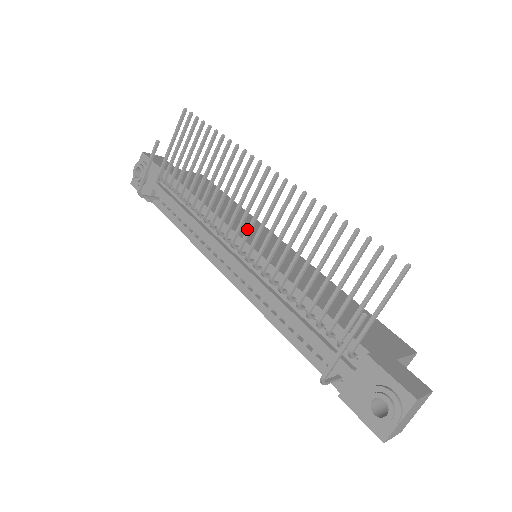
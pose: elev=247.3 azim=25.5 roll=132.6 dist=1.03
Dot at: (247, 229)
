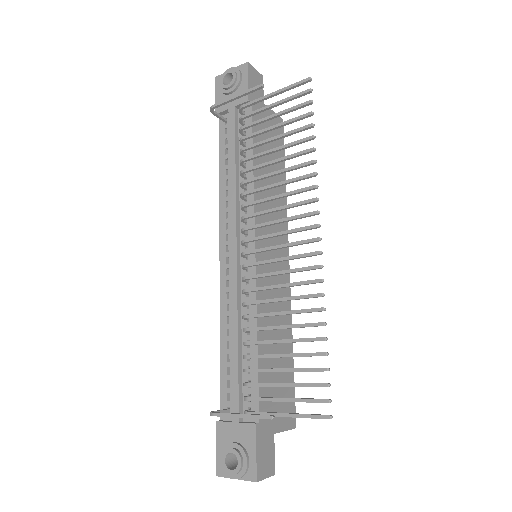
Dot at: (262, 248)
